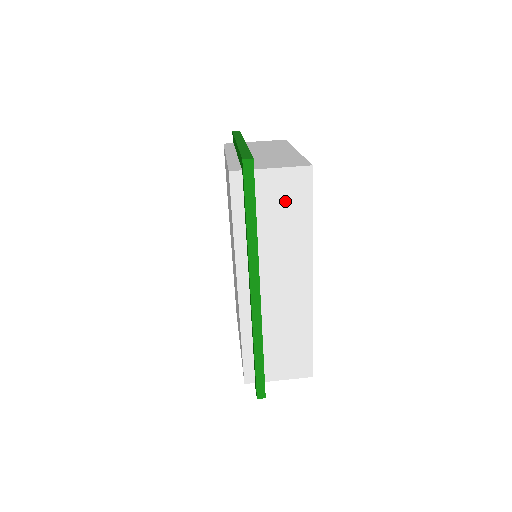
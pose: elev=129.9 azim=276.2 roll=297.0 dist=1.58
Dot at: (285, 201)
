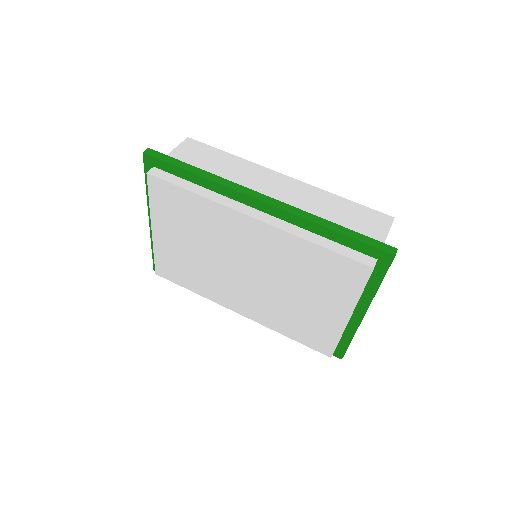
Dot at: (200, 159)
